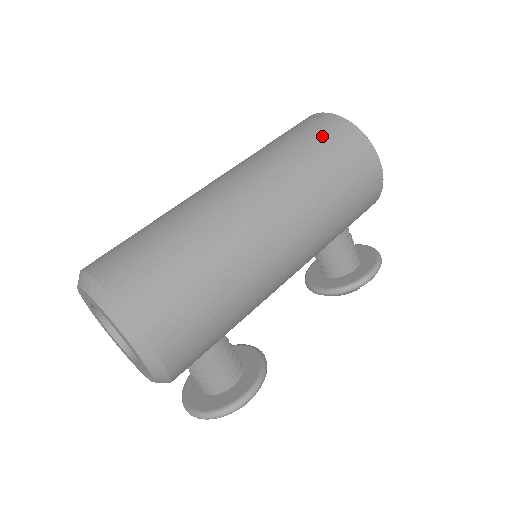
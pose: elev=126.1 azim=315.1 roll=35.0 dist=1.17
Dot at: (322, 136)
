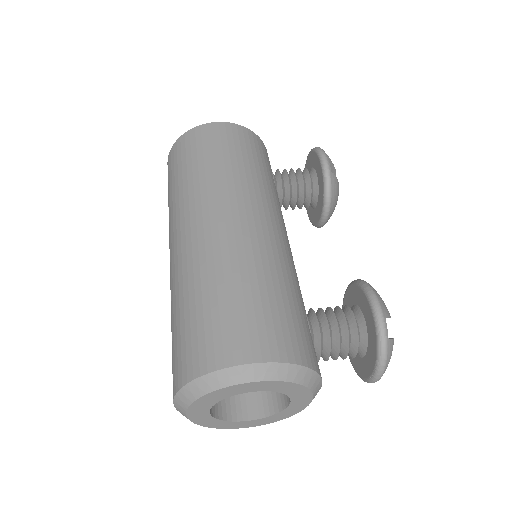
Dot at: (176, 164)
